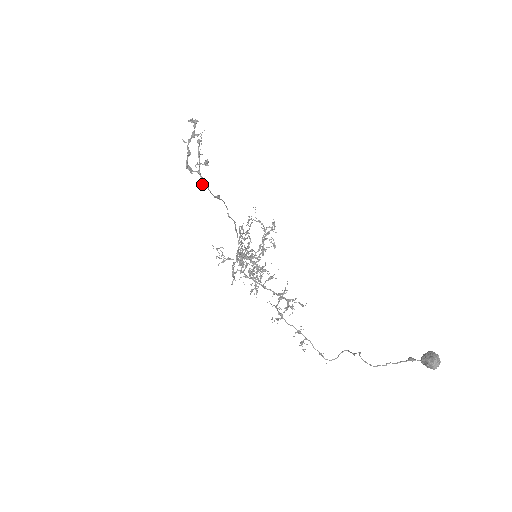
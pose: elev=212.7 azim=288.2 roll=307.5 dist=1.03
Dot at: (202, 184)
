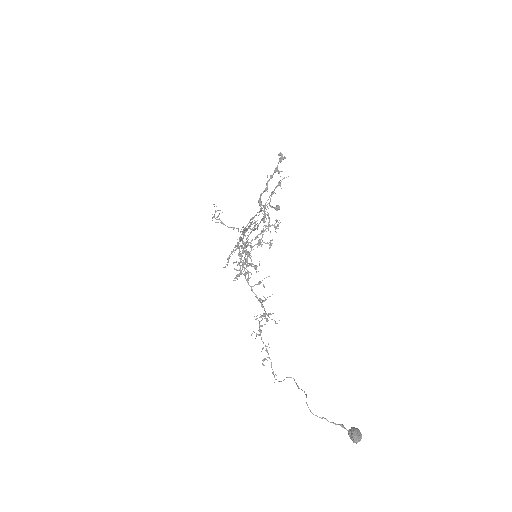
Dot at: (263, 220)
